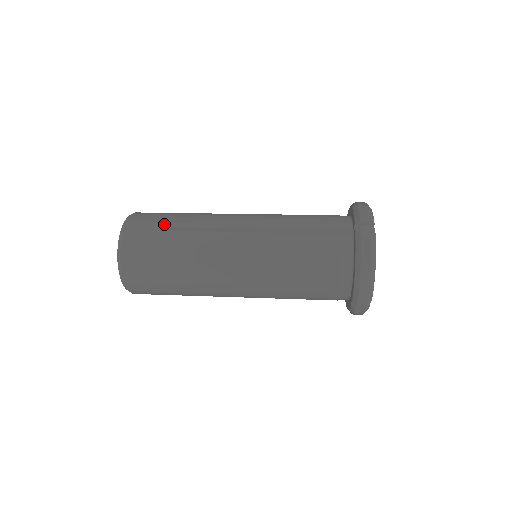
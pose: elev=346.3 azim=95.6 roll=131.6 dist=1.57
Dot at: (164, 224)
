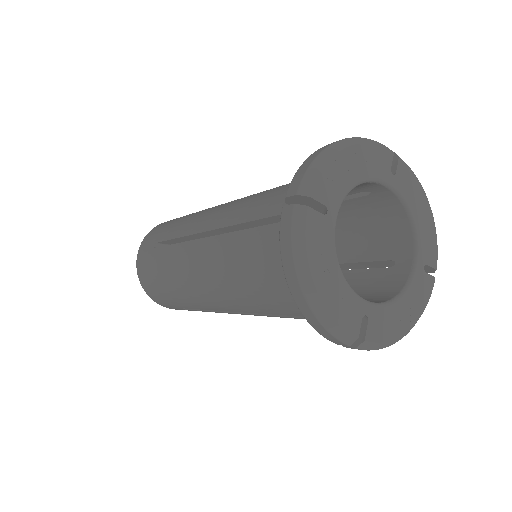
Dot at: occluded
